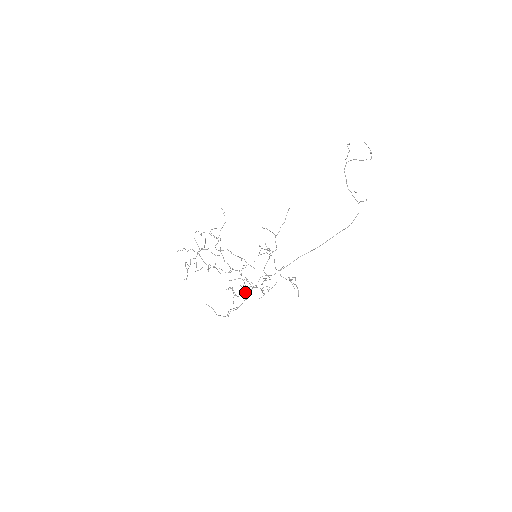
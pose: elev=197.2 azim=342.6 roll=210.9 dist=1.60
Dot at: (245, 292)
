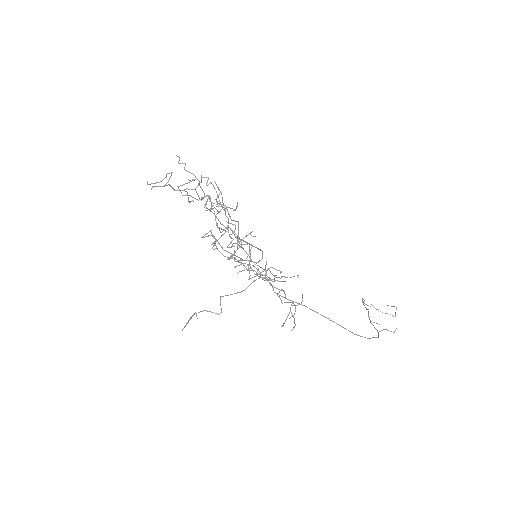
Dot at: (231, 256)
